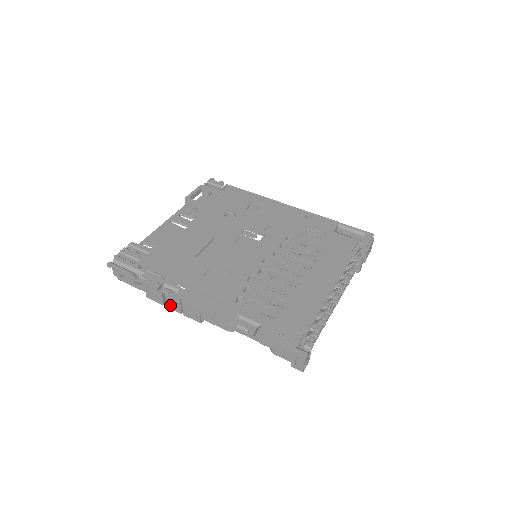
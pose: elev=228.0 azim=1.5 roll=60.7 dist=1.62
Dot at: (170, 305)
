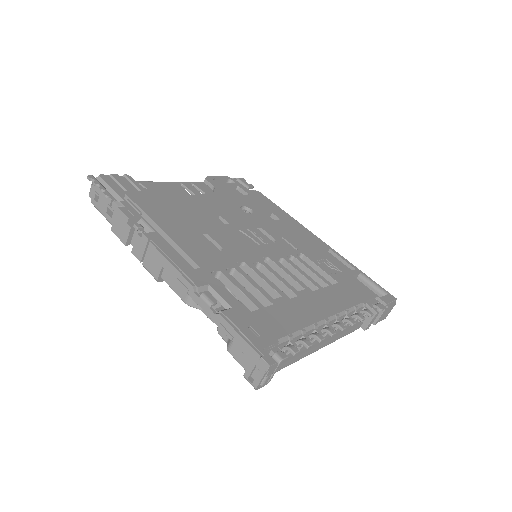
Dot at: (133, 246)
